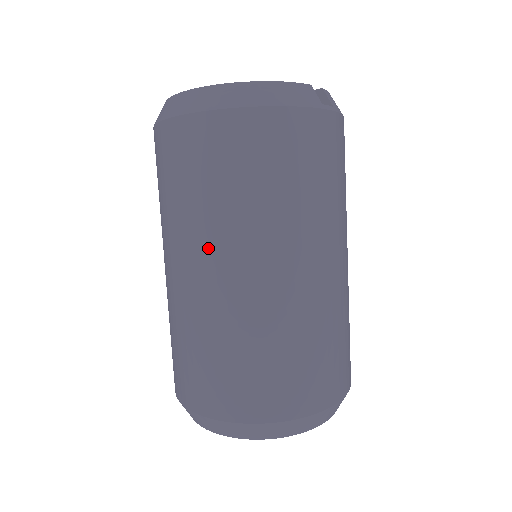
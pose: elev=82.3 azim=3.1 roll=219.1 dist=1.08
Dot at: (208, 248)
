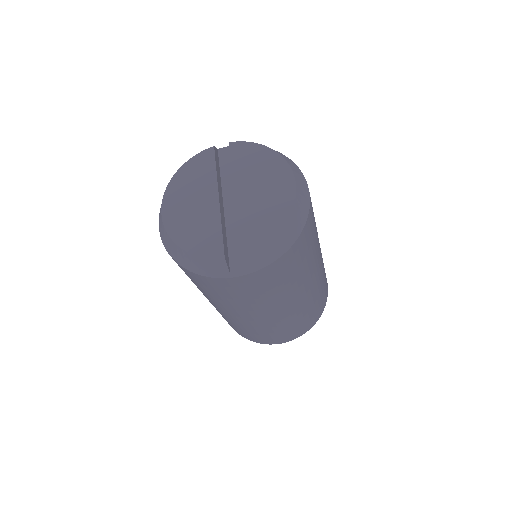
Dot at: occluded
